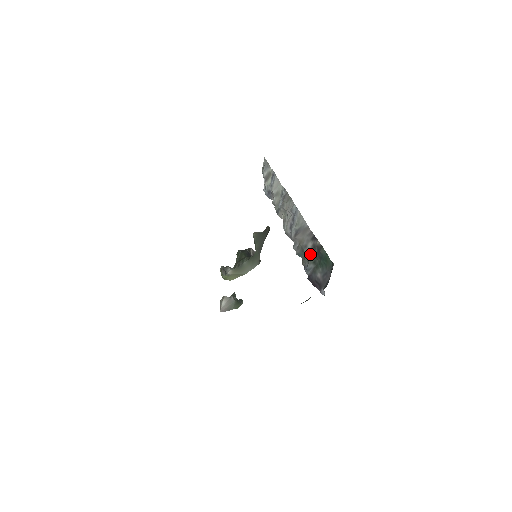
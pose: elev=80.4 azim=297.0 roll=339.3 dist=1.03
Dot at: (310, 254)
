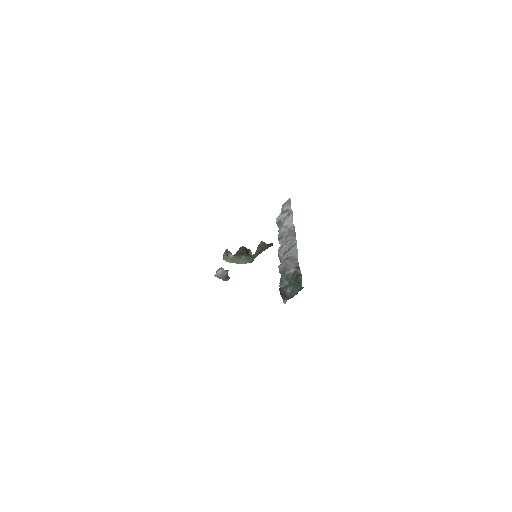
Dot at: (290, 275)
